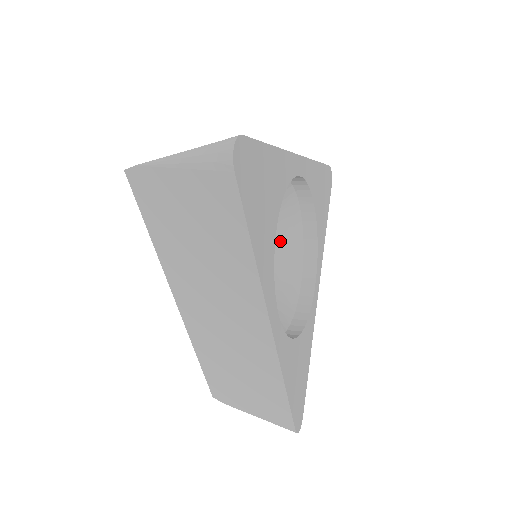
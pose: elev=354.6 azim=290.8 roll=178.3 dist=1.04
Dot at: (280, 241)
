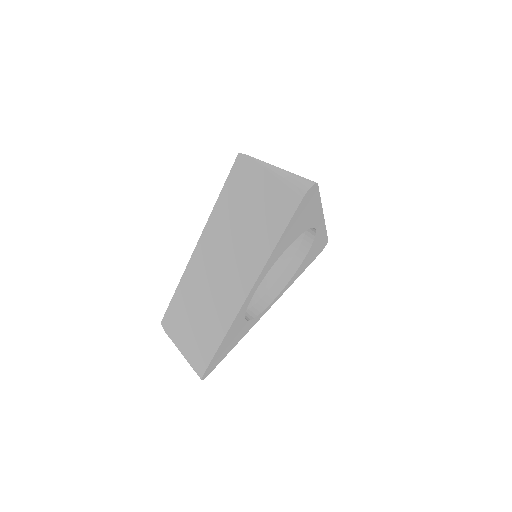
Dot at: occluded
